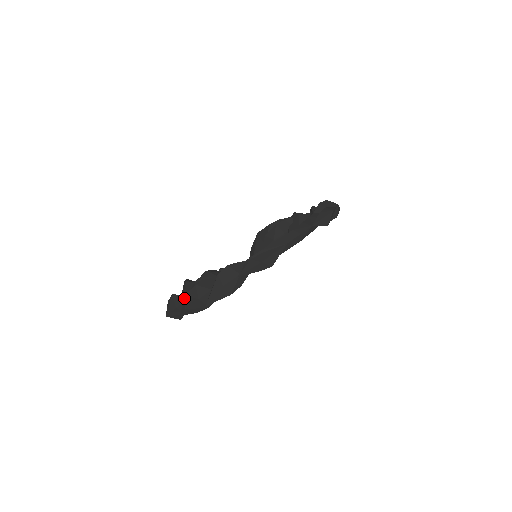
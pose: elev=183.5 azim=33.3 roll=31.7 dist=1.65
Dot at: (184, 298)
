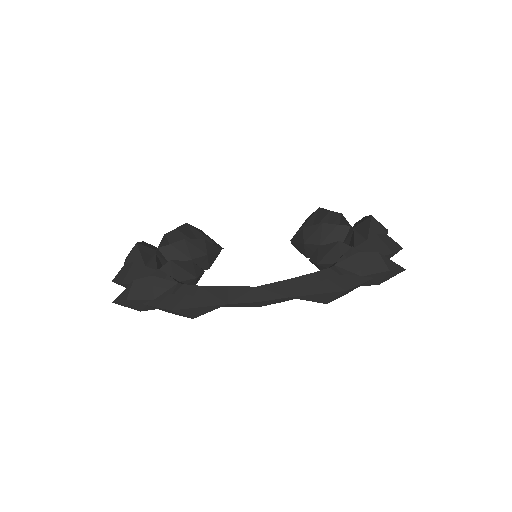
Dot at: (138, 259)
